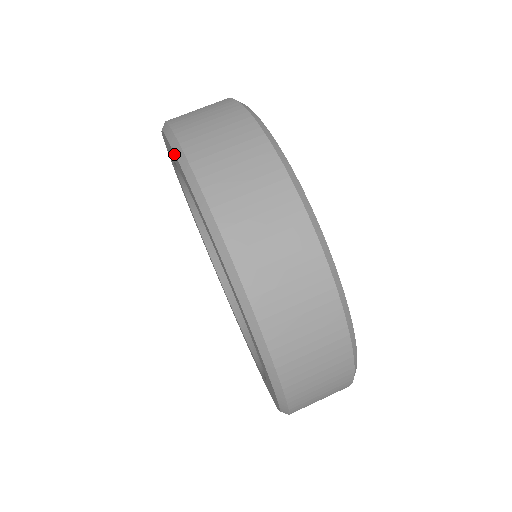
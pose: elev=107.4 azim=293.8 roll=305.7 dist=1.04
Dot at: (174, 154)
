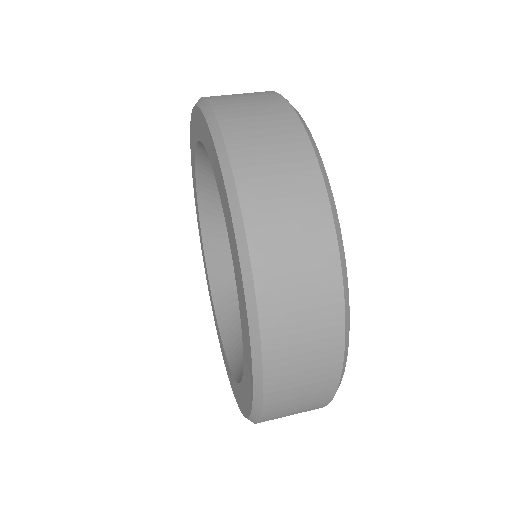
Dot at: (191, 124)
